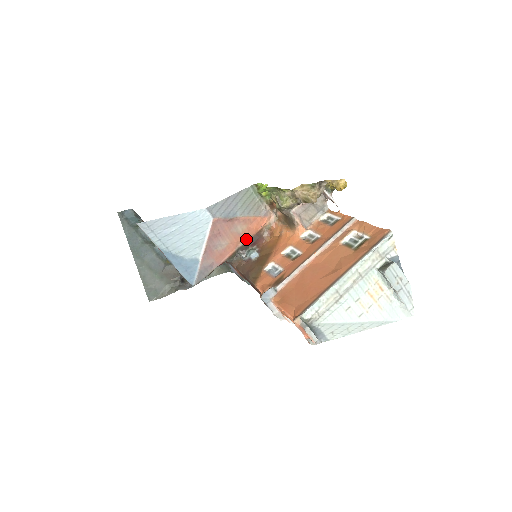
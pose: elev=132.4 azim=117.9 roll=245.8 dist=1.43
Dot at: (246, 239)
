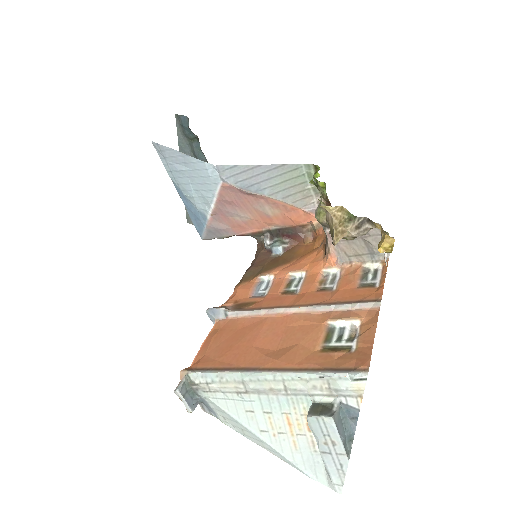
Dot at: (280, 225)
